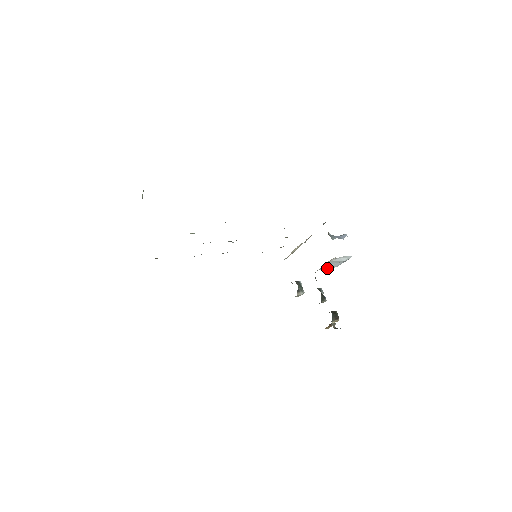
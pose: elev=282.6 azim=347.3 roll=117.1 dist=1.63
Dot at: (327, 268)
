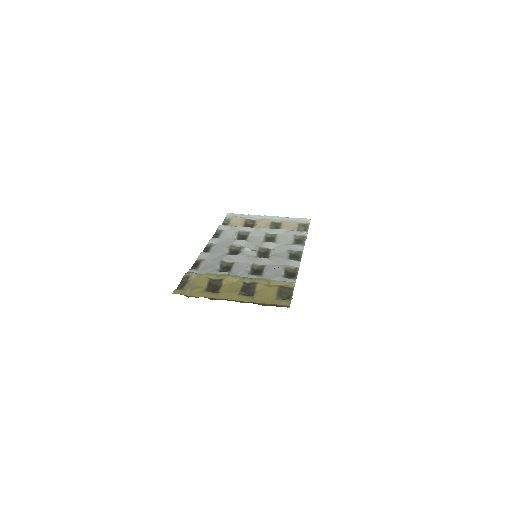
Dot at: occluded
